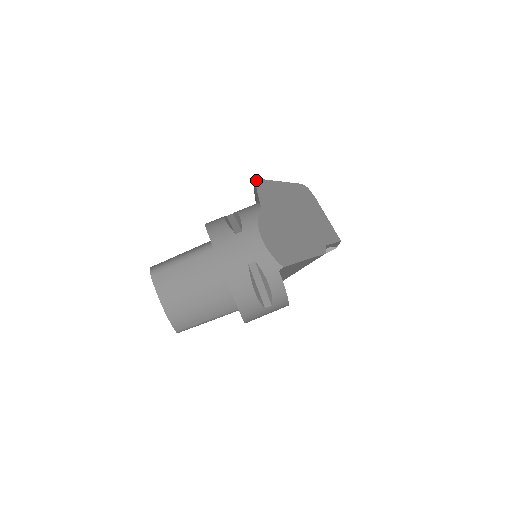
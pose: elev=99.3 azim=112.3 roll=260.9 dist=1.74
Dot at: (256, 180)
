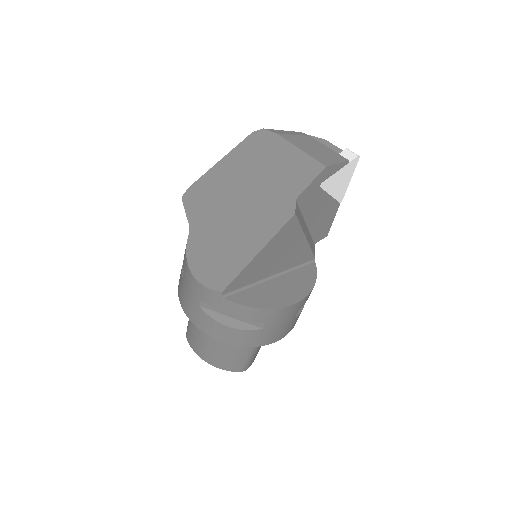
Dot at: (183, 195)
